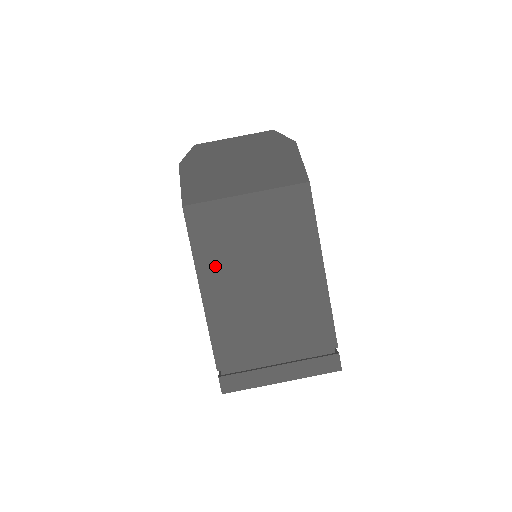
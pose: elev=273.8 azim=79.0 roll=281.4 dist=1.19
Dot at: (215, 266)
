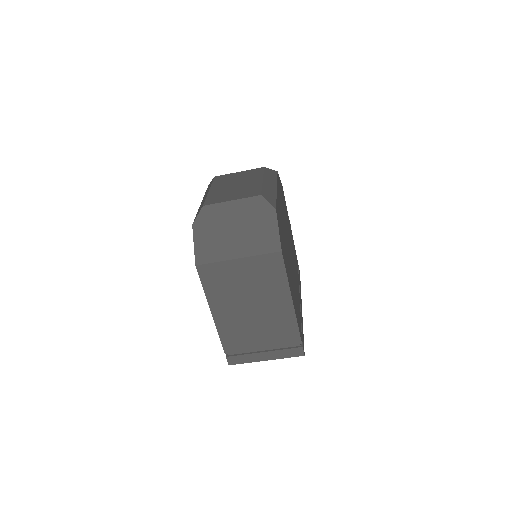
Dot at: (220, 299)
